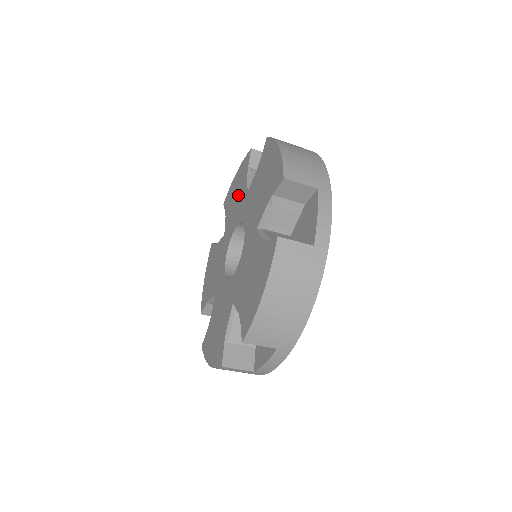
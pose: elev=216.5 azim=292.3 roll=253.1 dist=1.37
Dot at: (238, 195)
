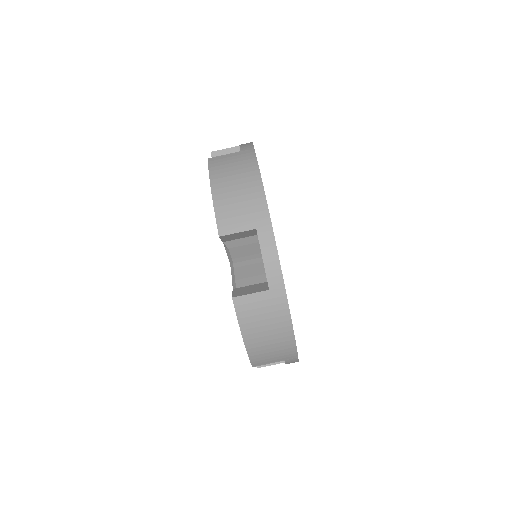
Dot at: occluded
